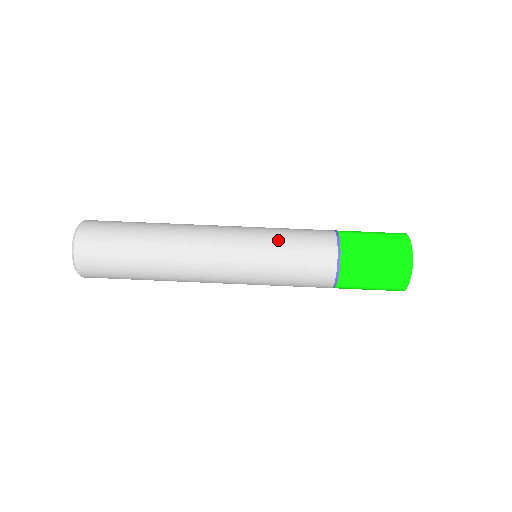
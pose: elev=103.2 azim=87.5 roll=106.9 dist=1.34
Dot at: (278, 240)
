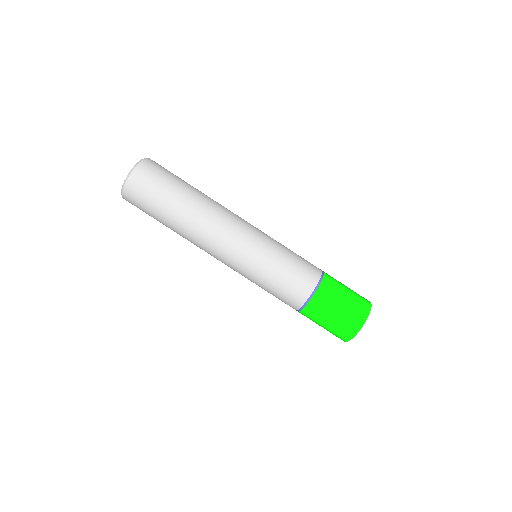
Dot at: (276, 258)
